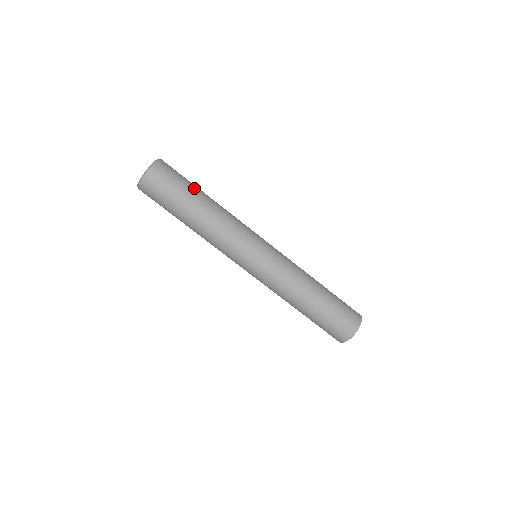
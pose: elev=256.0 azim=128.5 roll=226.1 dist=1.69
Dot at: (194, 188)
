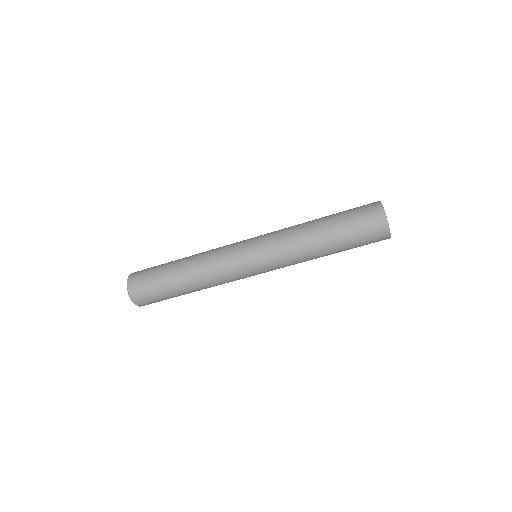
Dot at: (167, 282)
